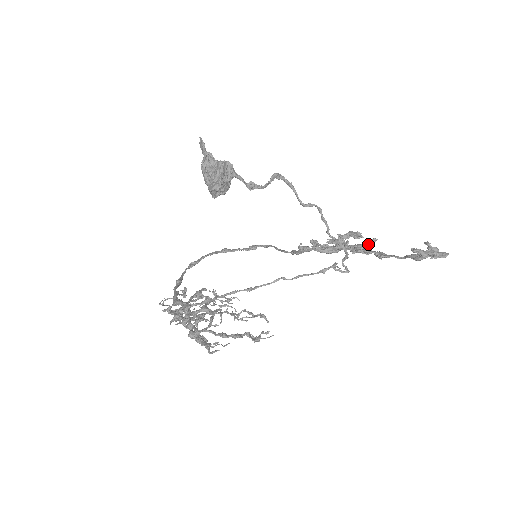
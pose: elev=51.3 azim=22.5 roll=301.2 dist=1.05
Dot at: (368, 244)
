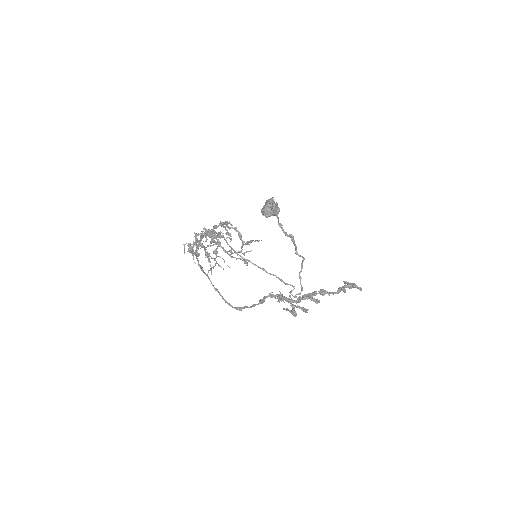
Dot at: (314, 299)
